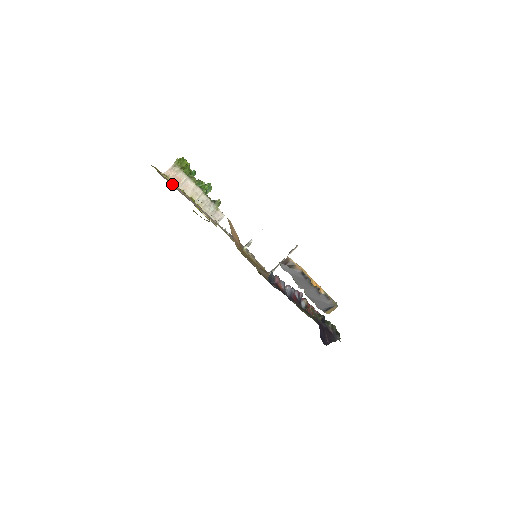
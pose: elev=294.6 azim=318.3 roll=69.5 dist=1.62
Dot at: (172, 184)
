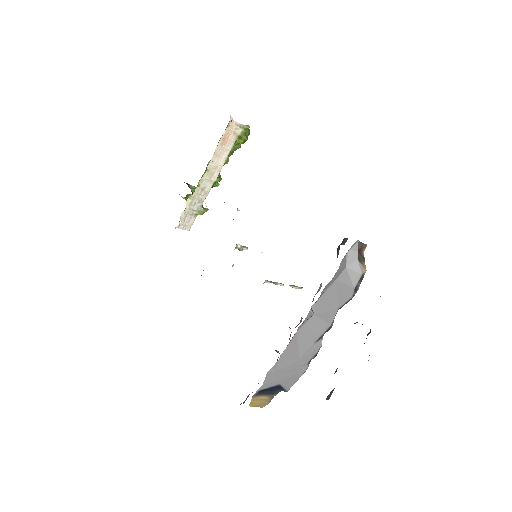
Dot at: occluded
